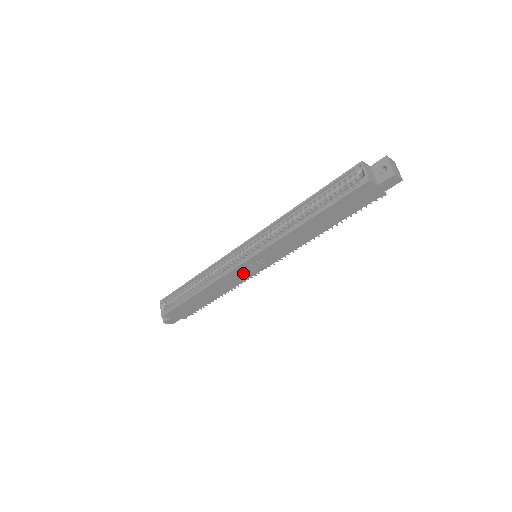
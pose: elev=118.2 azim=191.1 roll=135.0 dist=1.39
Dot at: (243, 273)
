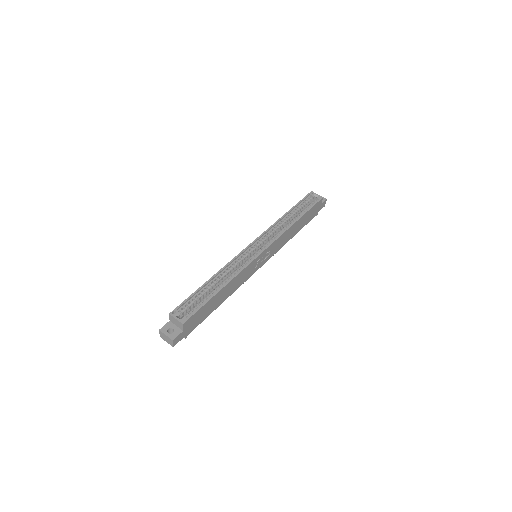
Dot at: (252, 268)
